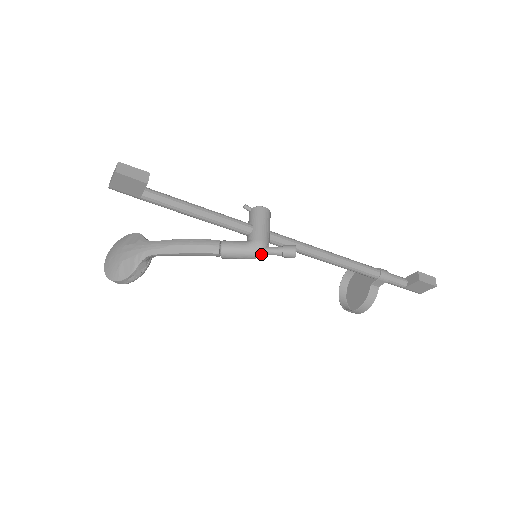
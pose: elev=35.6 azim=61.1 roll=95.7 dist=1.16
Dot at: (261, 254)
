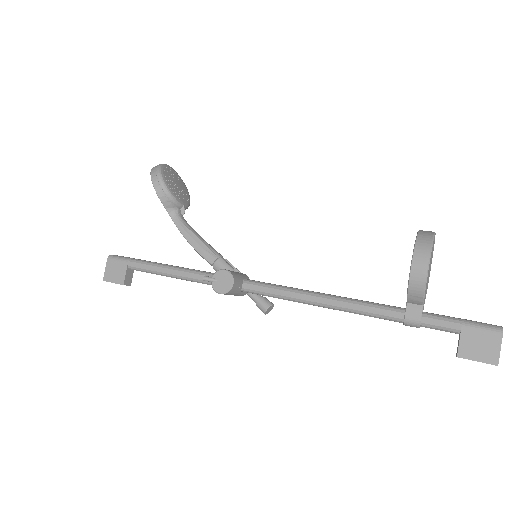
Dot at: occluded
